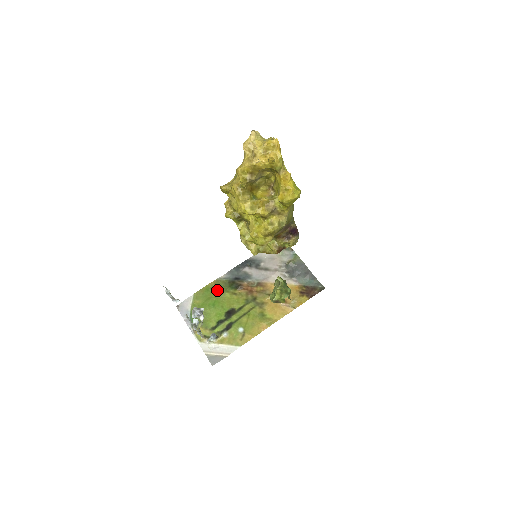
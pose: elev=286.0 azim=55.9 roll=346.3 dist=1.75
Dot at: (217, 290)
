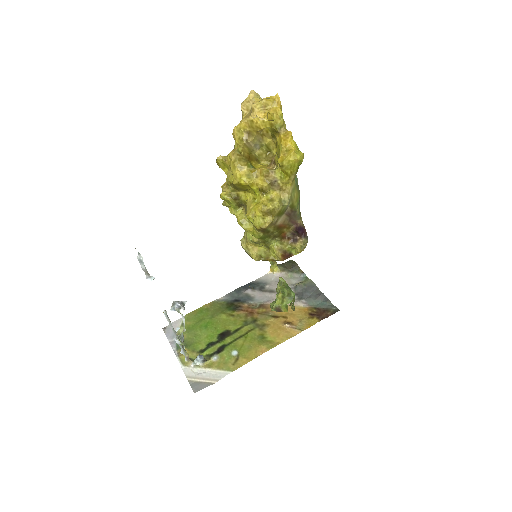
Dot at: (212, 311)
